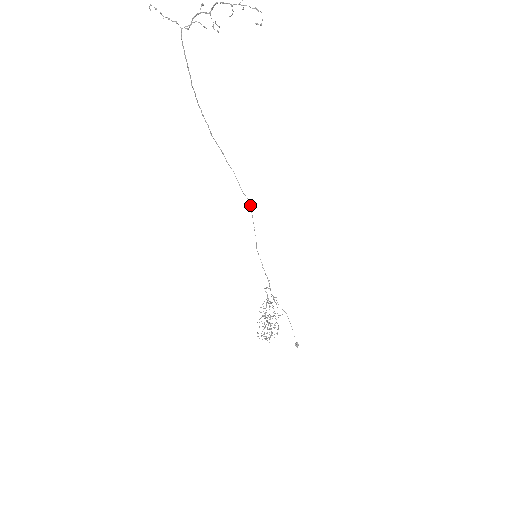
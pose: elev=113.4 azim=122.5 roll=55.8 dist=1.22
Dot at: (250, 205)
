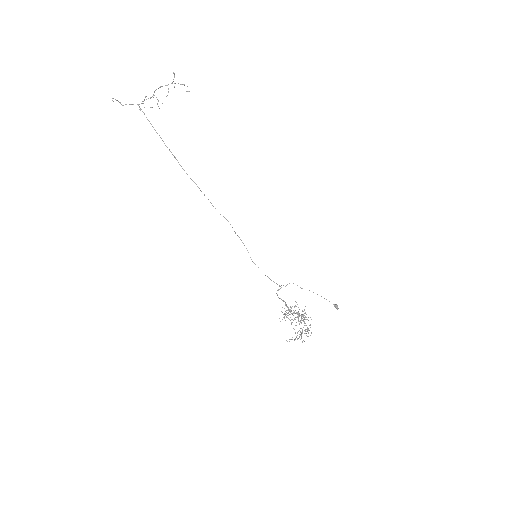
Dot at: occluded
